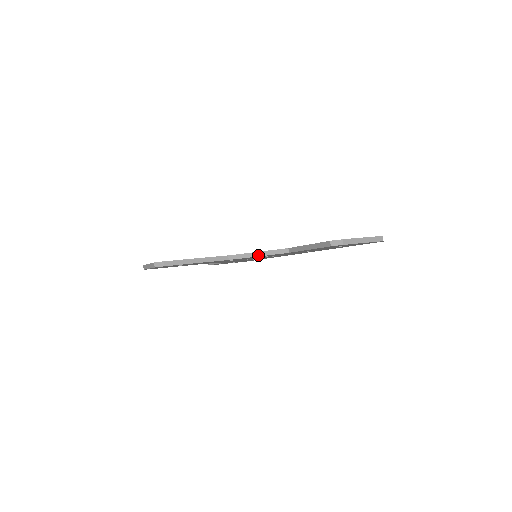
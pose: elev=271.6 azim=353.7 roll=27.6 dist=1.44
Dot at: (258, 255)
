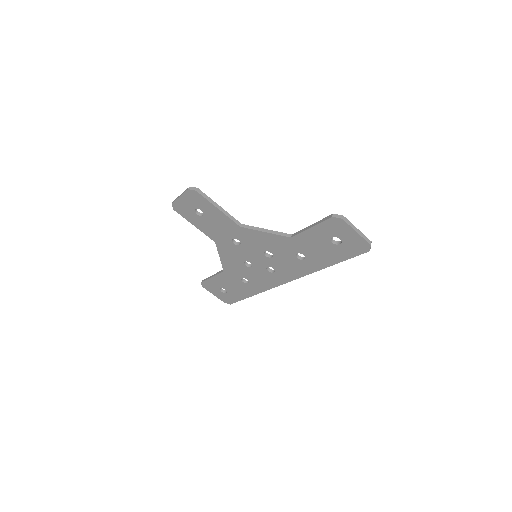
Dot at: (265, 231)
